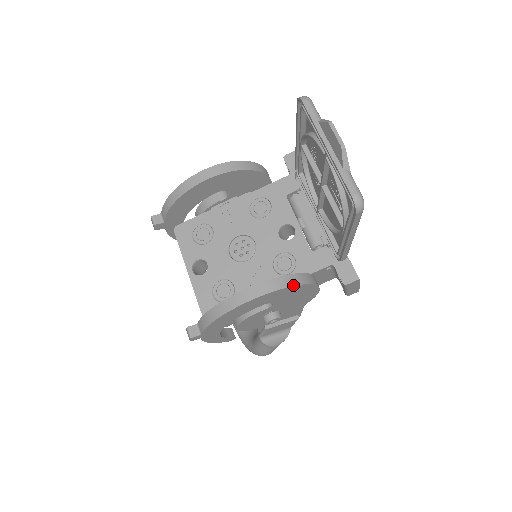
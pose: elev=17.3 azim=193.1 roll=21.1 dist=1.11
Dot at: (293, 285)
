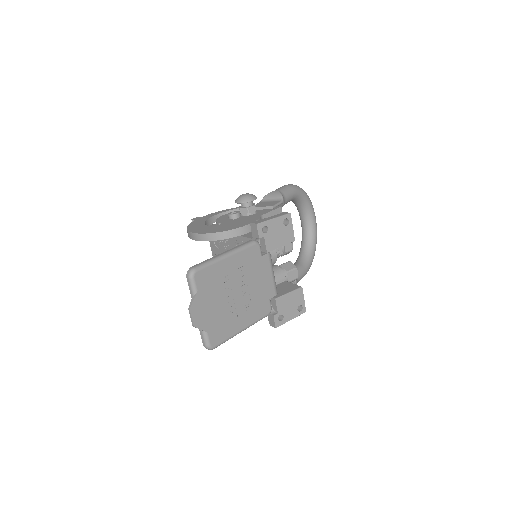
Dot at: occluded
